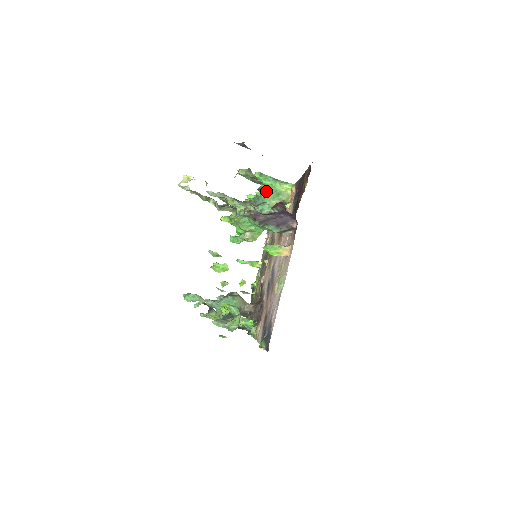
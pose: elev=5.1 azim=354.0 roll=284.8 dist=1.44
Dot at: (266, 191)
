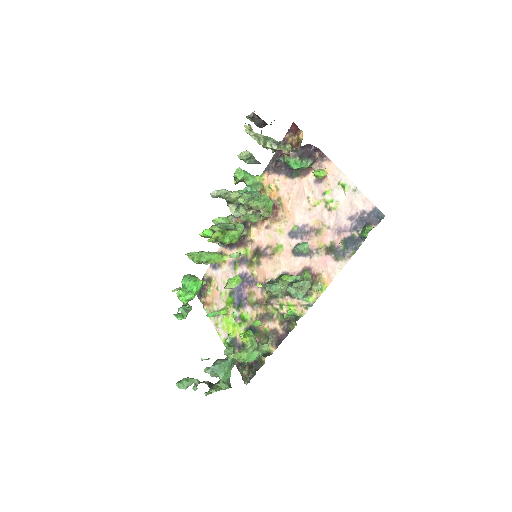
Dot at: occluded
